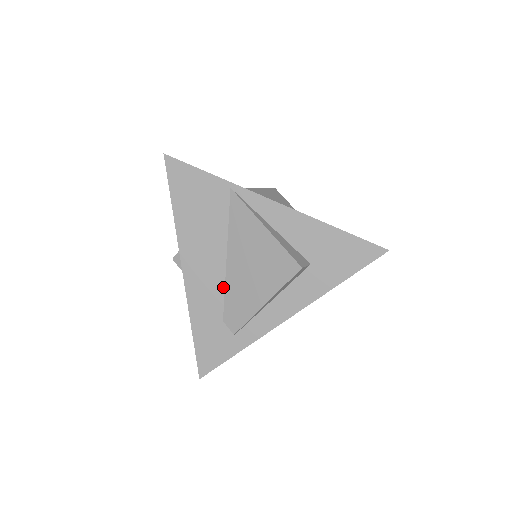
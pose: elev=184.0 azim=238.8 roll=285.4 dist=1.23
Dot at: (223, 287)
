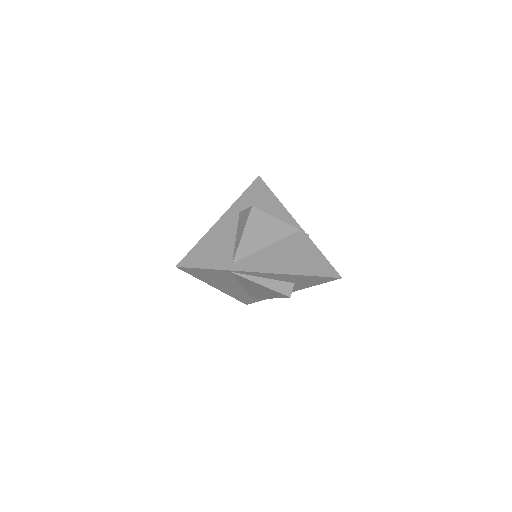
Dot at: (244, 290)
